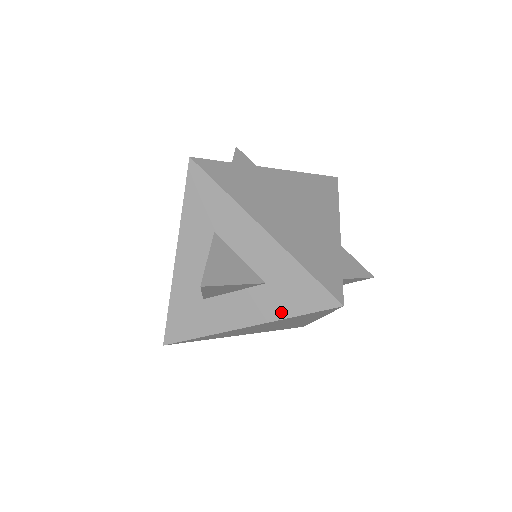
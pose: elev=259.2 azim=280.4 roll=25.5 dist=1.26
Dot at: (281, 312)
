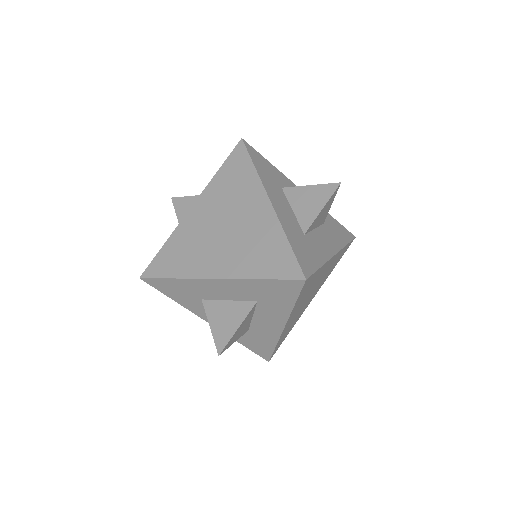
Dot at: (286, 308)
